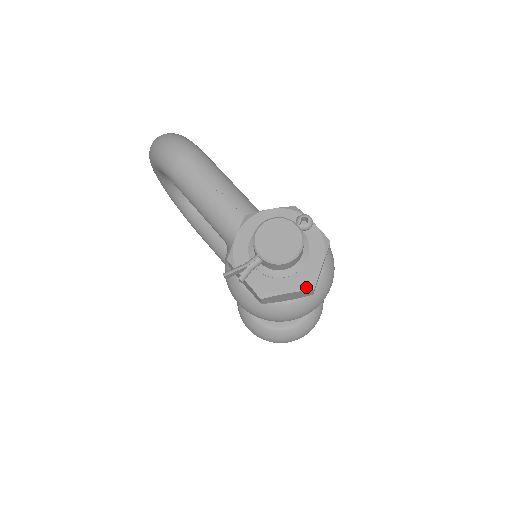
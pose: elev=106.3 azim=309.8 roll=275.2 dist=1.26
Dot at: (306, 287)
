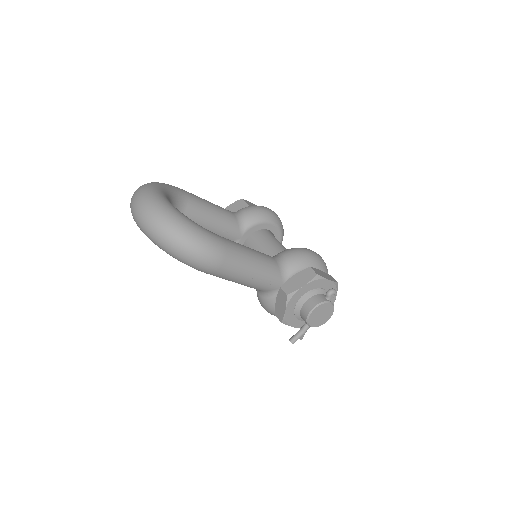
Dot at: occluded
